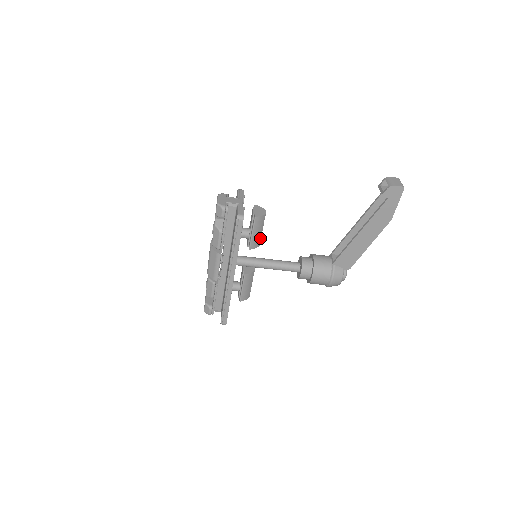
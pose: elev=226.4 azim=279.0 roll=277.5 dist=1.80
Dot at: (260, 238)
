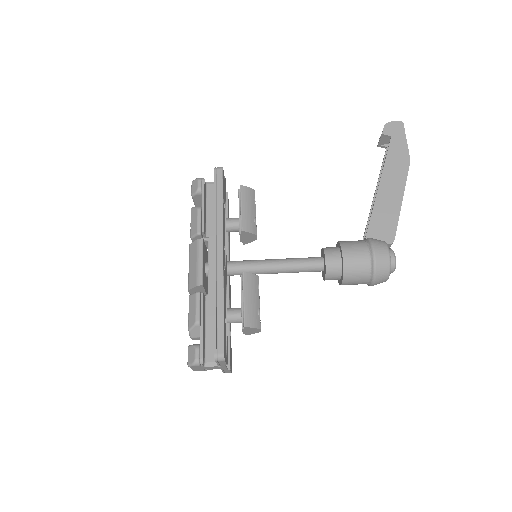
Dot at: (254, 222)
